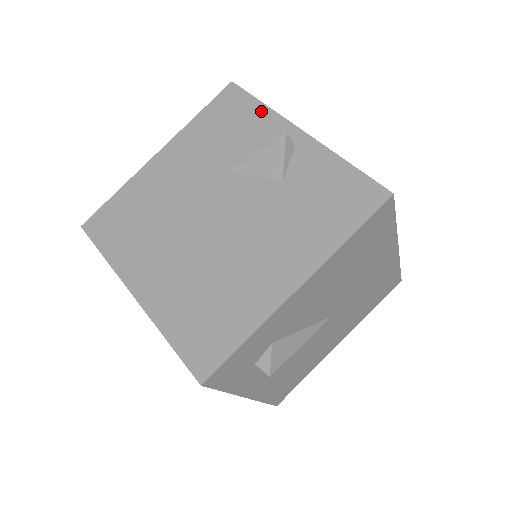
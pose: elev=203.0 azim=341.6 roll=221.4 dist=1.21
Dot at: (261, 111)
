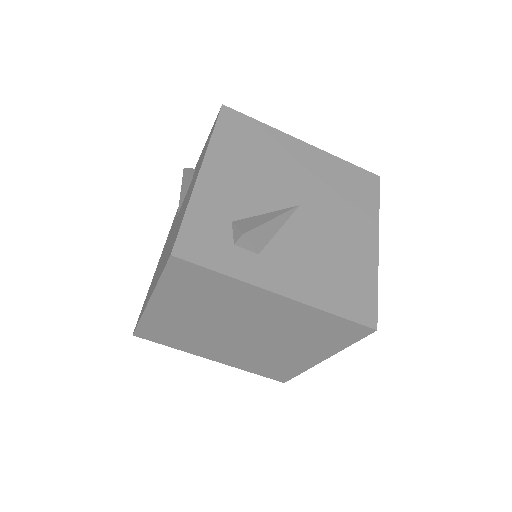
Dot at: occluded
